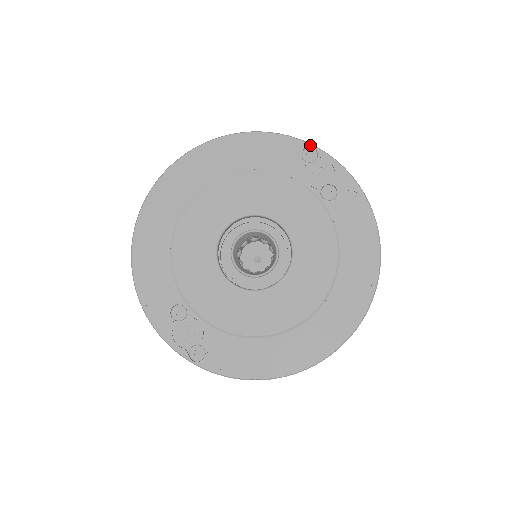
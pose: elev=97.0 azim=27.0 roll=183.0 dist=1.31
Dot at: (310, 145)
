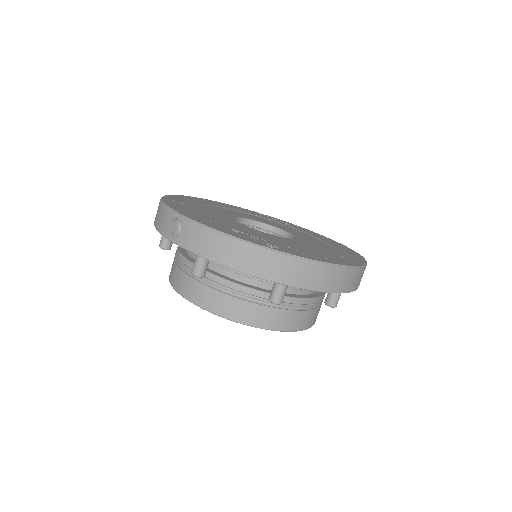
Dot at: occluded
